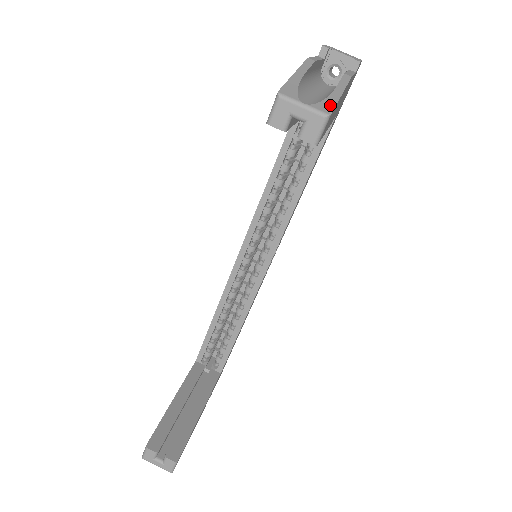
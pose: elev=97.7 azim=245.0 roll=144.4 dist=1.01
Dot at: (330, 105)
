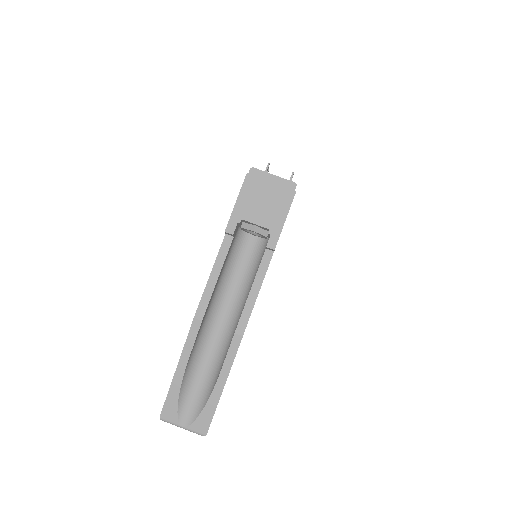
Dot at: (207, 418)
